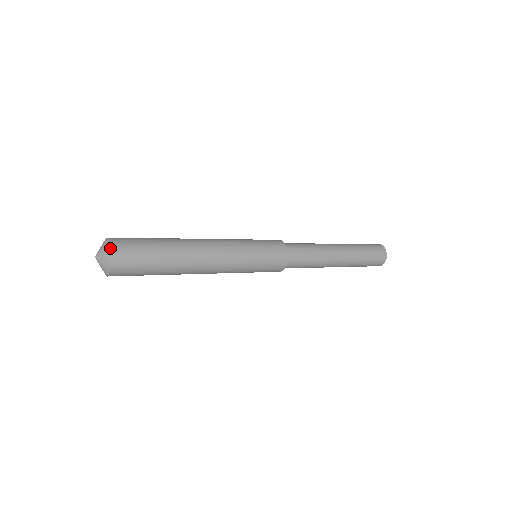
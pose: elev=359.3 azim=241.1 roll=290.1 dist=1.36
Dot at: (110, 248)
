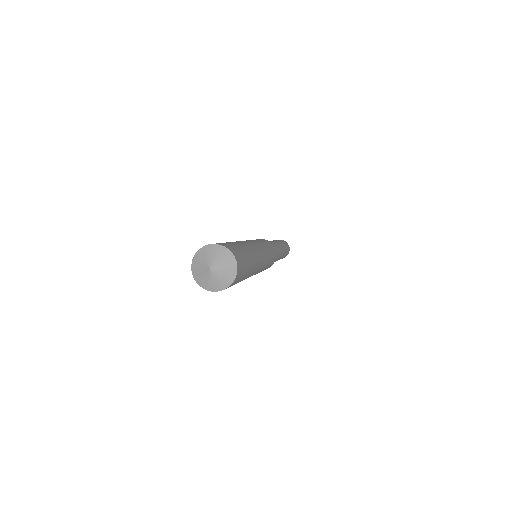
Dot at: (235, 259)
